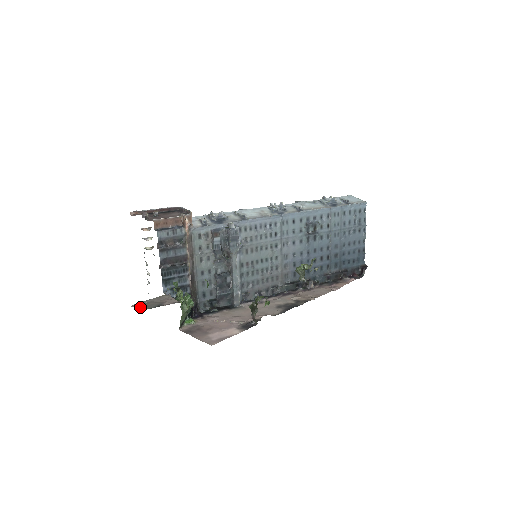
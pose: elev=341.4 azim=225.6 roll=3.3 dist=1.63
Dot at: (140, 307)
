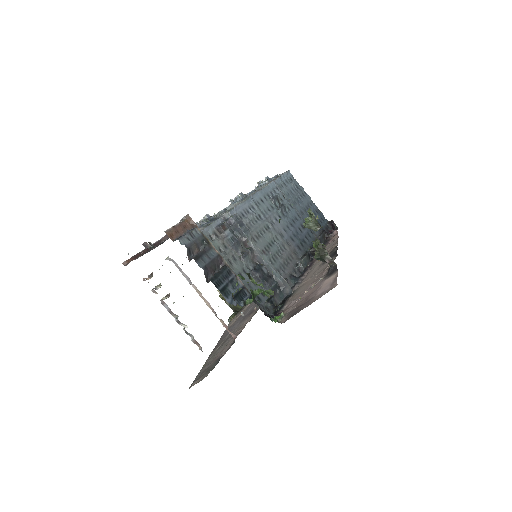
Dot at: (201, 378)
